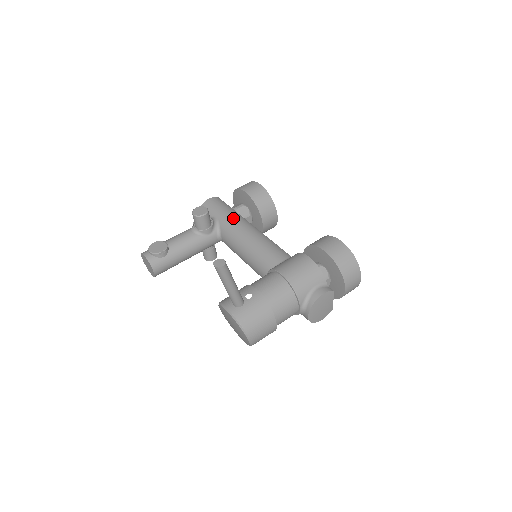
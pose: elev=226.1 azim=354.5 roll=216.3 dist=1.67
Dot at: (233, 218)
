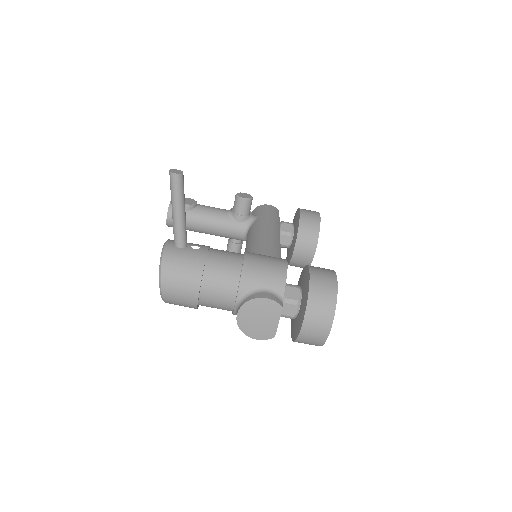
Dot at: (269, 221)
